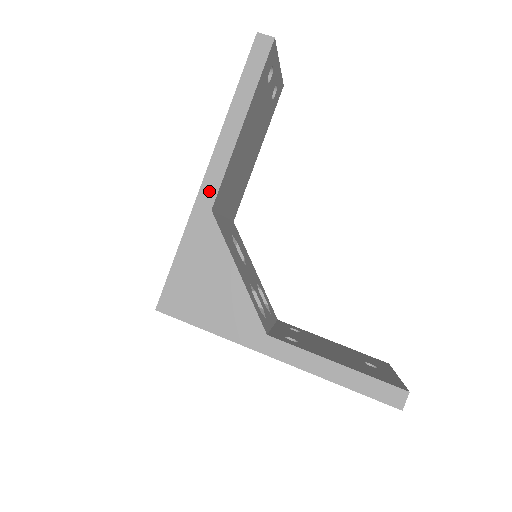
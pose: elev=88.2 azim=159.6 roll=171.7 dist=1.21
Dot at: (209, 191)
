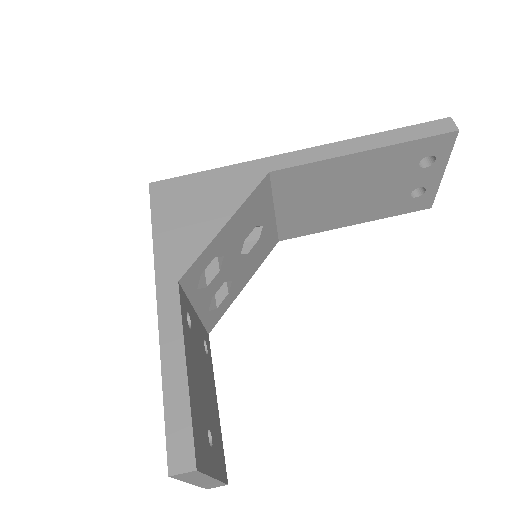
Dot at: (285, 161)
